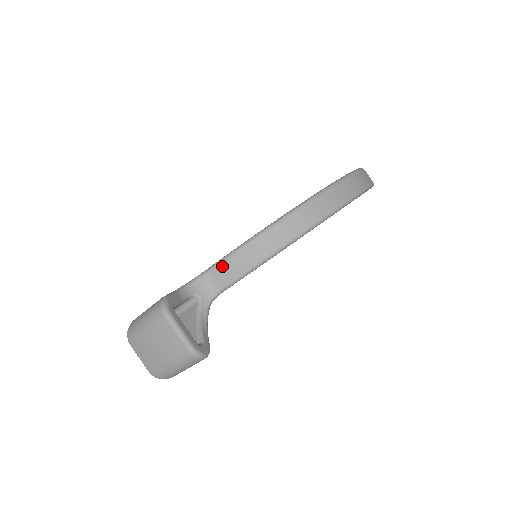
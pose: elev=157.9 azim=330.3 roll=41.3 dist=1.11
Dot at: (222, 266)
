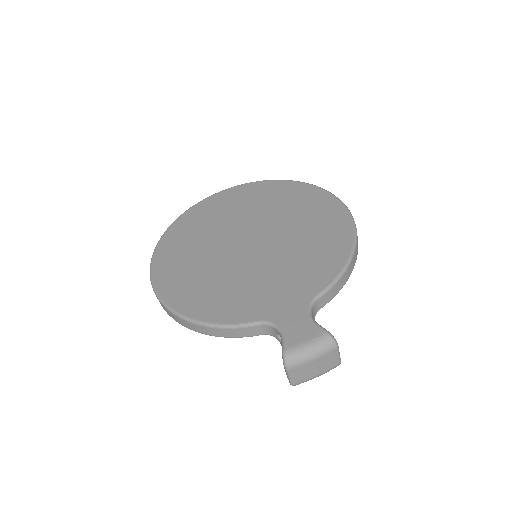
Dot at: (326, 294)
